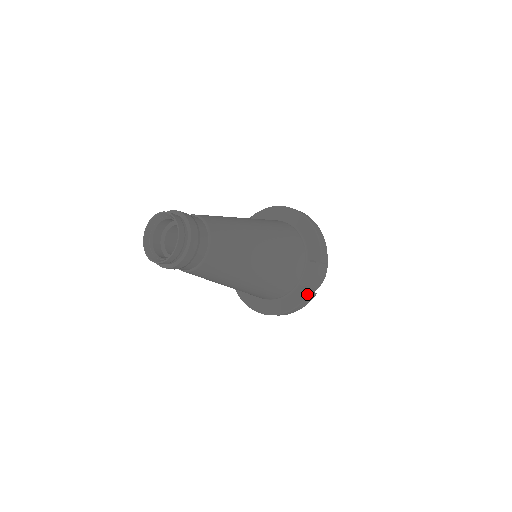
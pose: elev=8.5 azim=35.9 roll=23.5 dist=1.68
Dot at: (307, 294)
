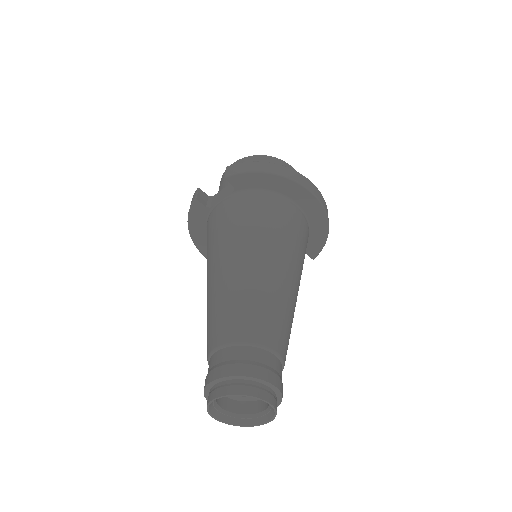
Dot at: occluded
